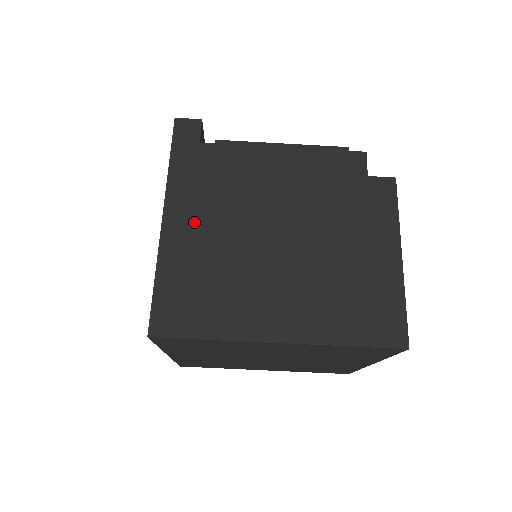
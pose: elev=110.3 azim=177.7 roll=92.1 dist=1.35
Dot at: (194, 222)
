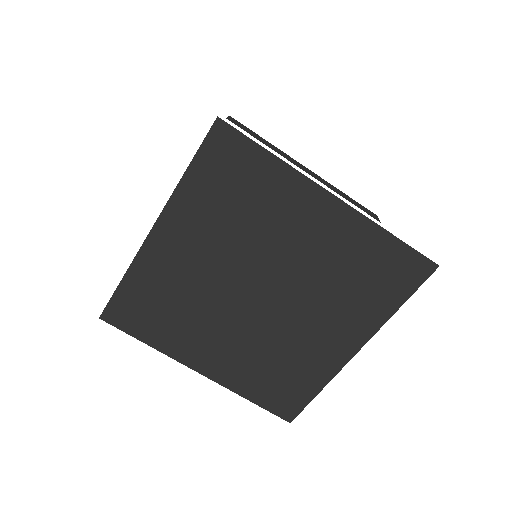
Dot at: occluded
